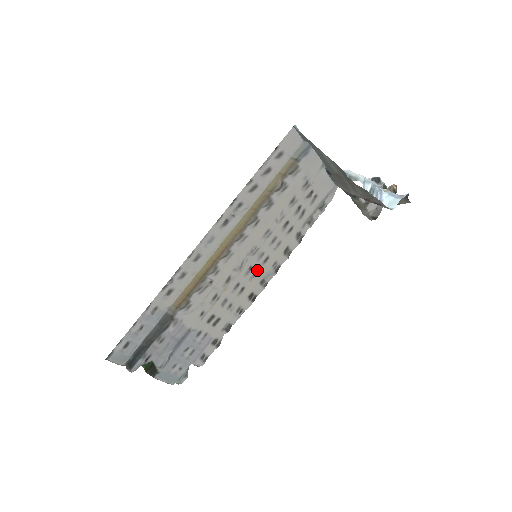
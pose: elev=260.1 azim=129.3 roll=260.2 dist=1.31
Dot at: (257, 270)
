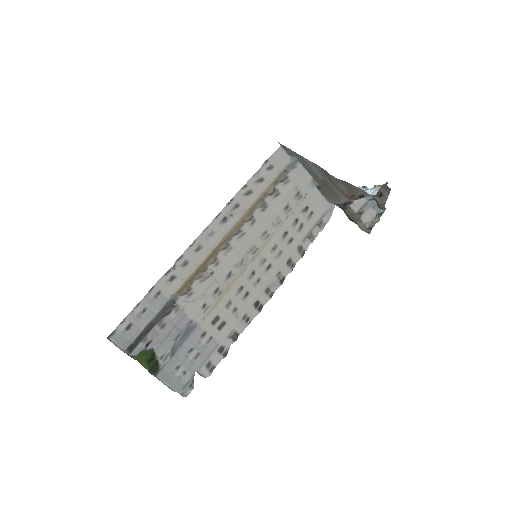
Dot at: (260, 276)
